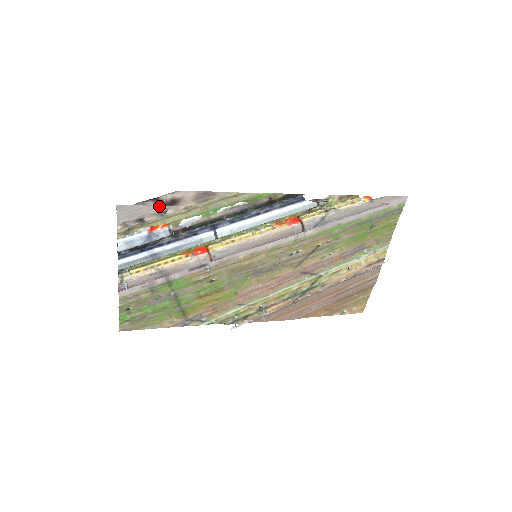
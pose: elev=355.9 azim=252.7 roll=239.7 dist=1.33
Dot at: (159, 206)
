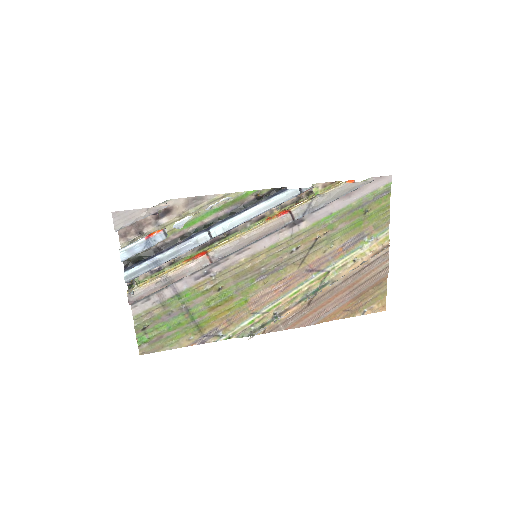
Dot at: (150, 208)
